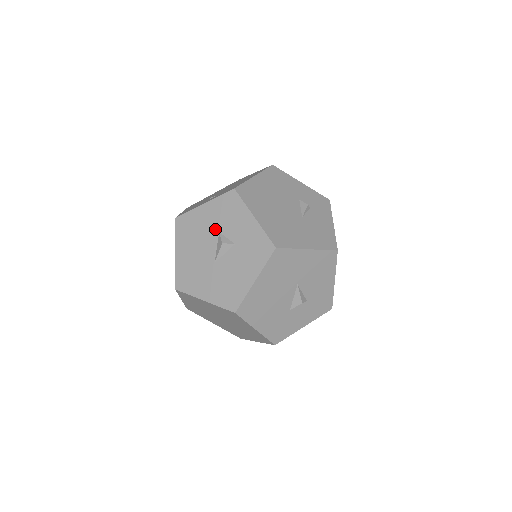
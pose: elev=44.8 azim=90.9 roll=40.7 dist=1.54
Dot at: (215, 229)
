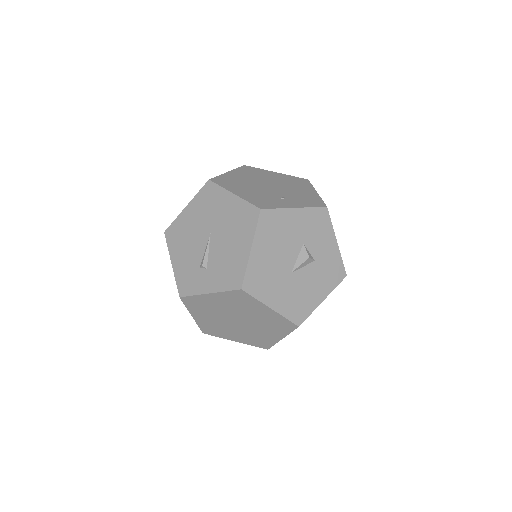
Dot at: (300, 239)
